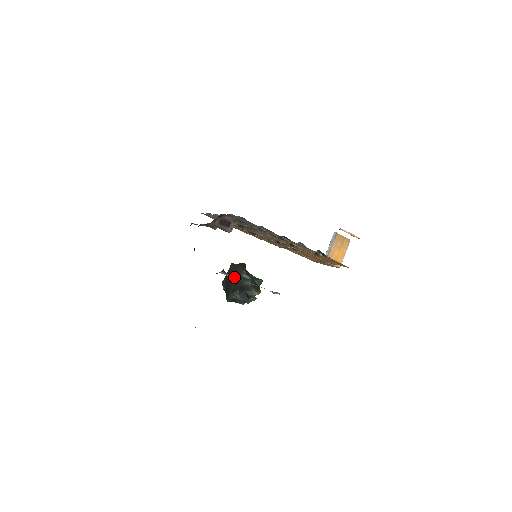
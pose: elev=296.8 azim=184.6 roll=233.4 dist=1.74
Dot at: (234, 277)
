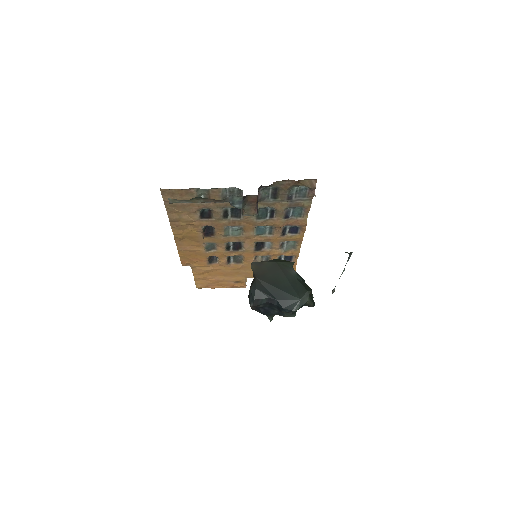
Dot at: (347, 261)
